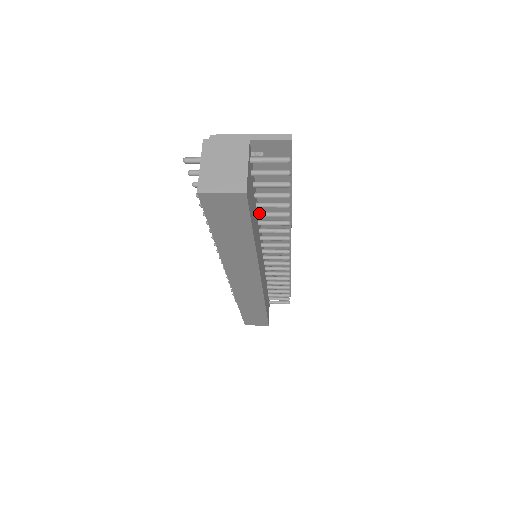
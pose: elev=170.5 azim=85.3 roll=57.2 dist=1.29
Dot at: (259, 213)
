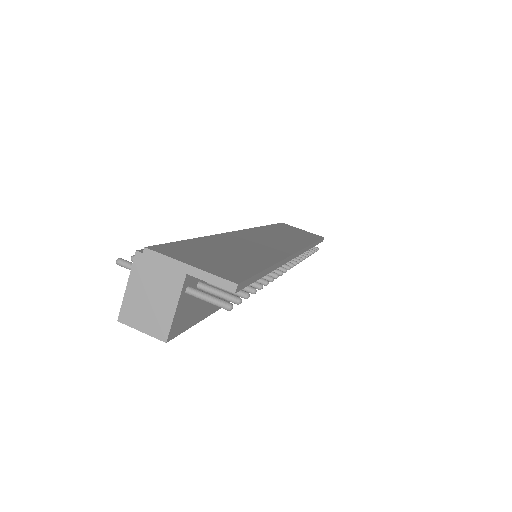
Dot at: occluded
